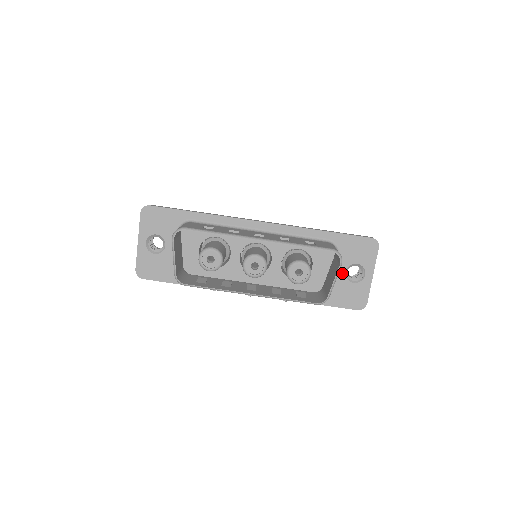
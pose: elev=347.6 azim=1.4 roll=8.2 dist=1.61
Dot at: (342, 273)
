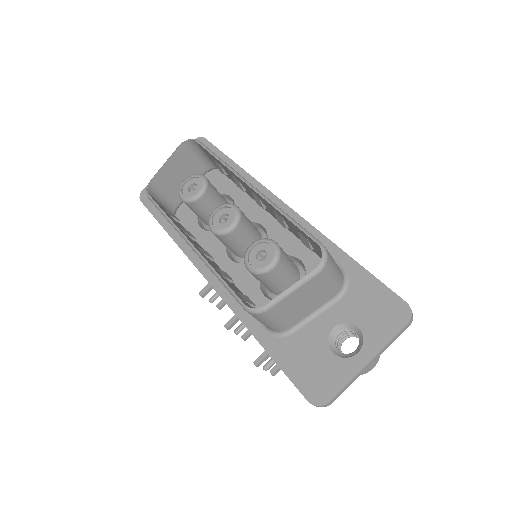
Dot at: (327, 326)
